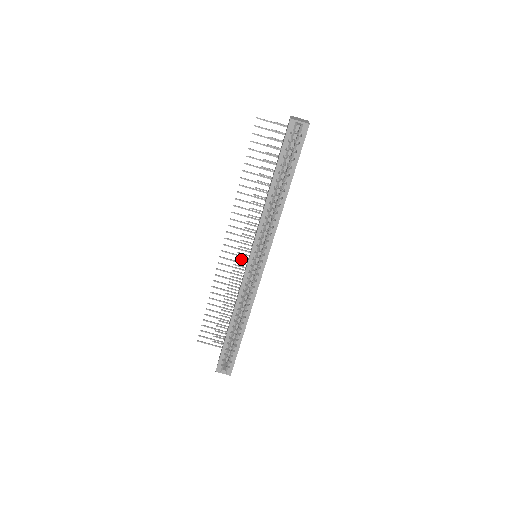
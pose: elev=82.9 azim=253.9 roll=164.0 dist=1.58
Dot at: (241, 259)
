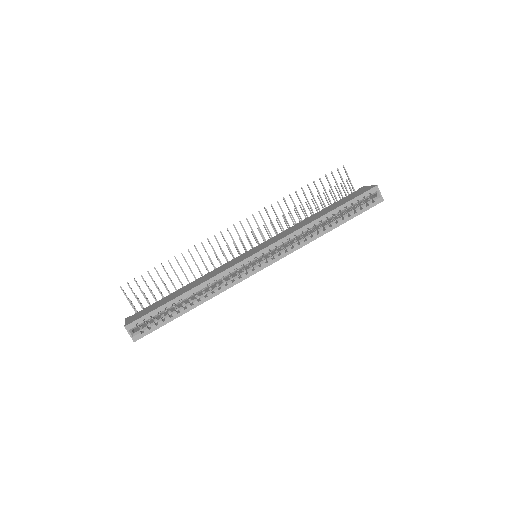
Dot at: occluded
